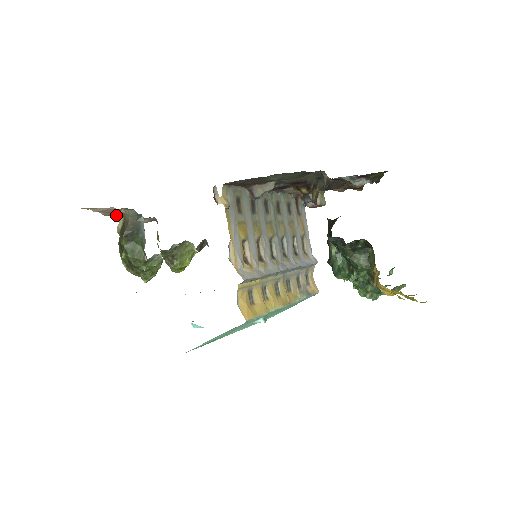
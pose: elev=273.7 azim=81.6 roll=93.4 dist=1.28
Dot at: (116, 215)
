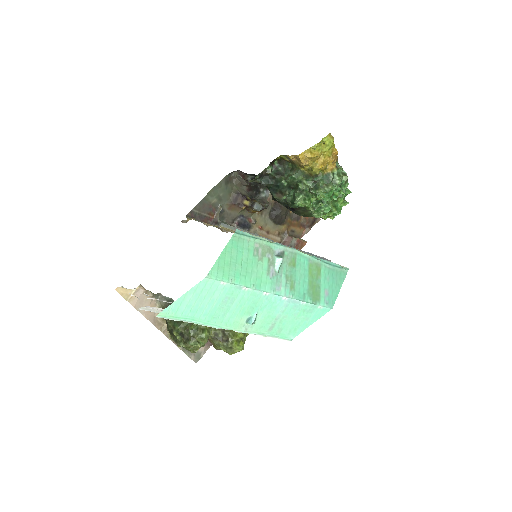
Dot at: (162, 327)
